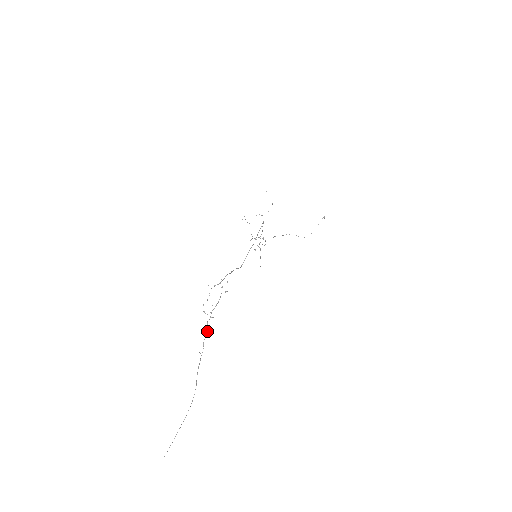
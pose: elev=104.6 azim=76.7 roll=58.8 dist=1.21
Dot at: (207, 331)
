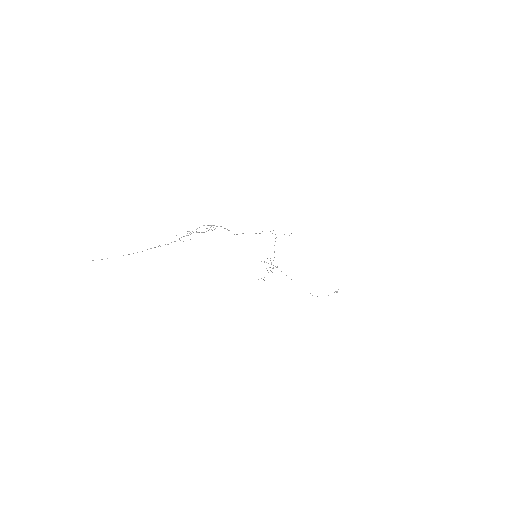
Dot at: occluded
